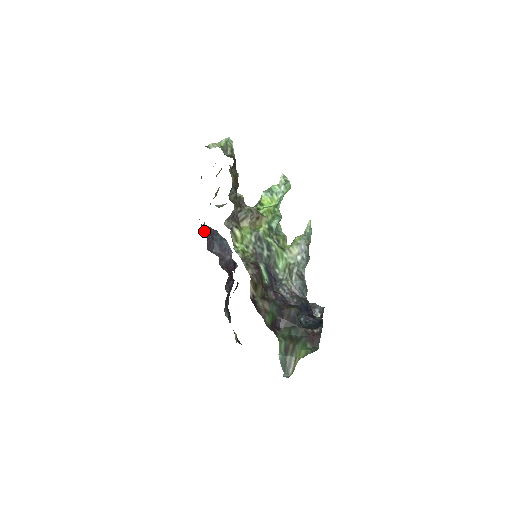
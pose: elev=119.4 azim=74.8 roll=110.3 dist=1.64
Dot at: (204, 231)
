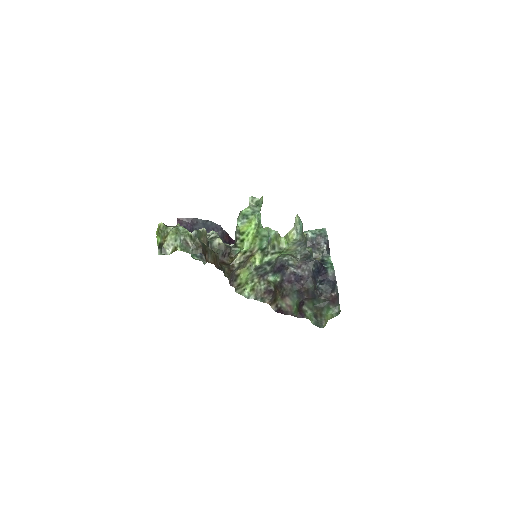
Dot at: occluded
